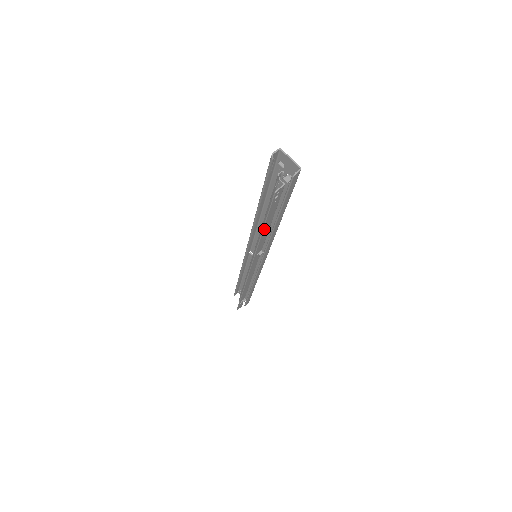
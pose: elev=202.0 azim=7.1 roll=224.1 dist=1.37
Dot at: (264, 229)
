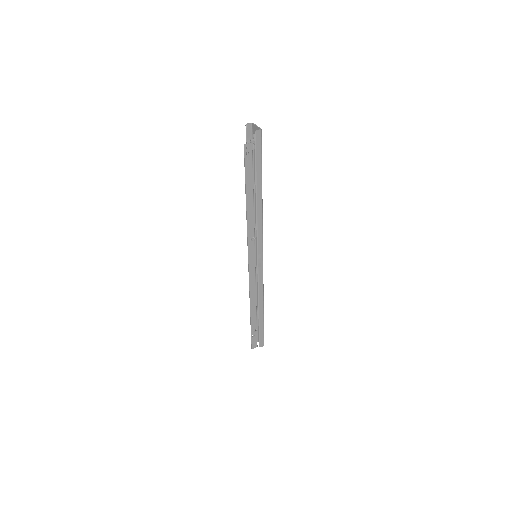
Dot at: (247, 197)
